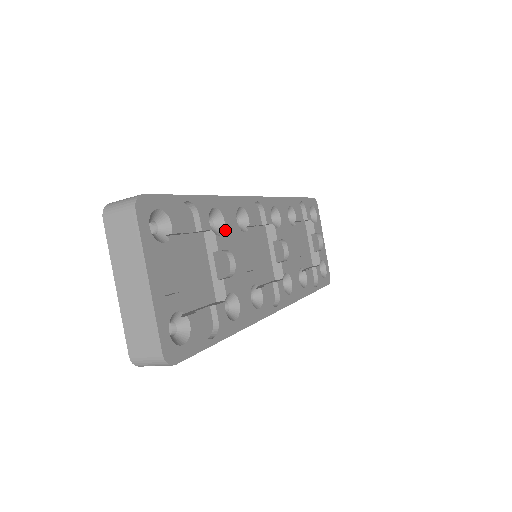
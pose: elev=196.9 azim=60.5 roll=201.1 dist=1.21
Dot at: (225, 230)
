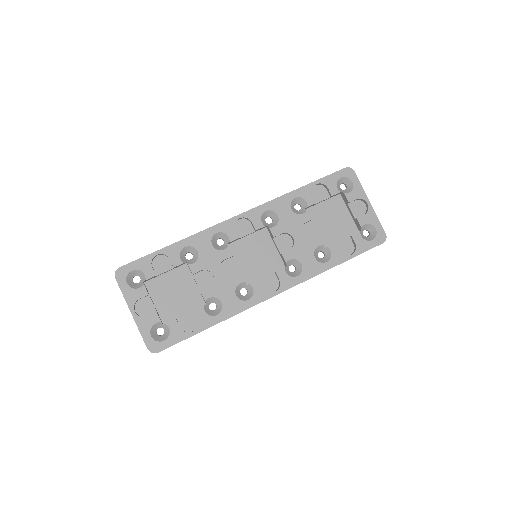
Dot at: (199, 257)
